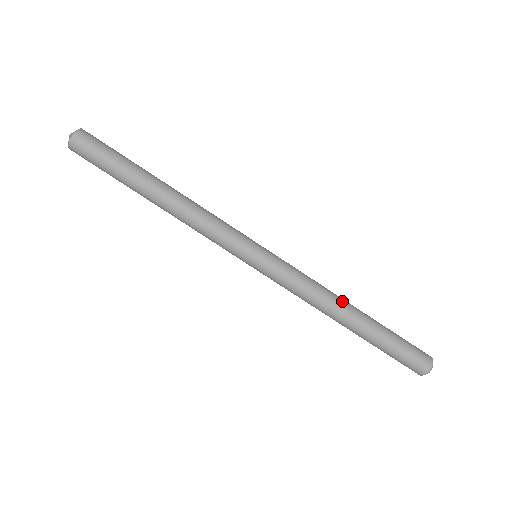
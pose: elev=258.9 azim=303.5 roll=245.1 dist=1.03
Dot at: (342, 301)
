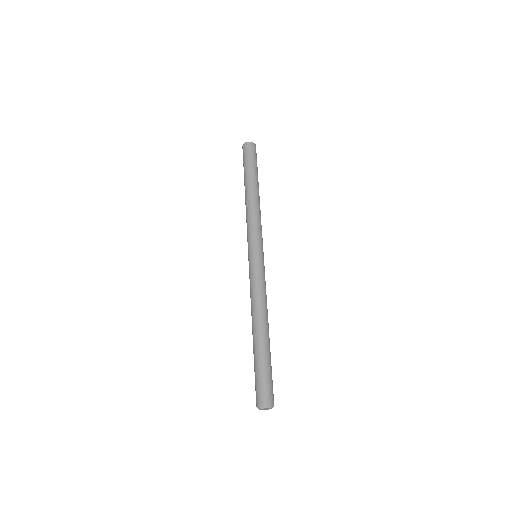
Dot at: occluded
